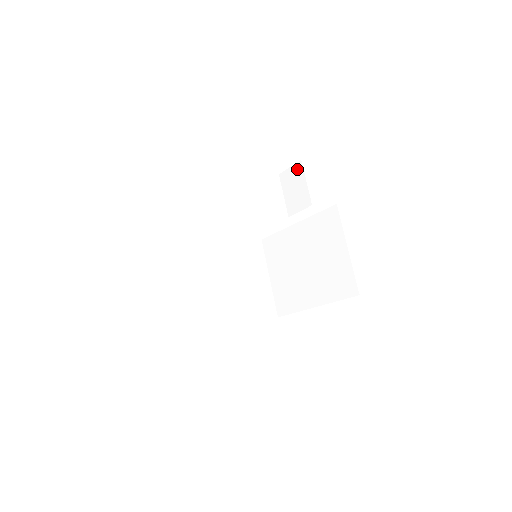
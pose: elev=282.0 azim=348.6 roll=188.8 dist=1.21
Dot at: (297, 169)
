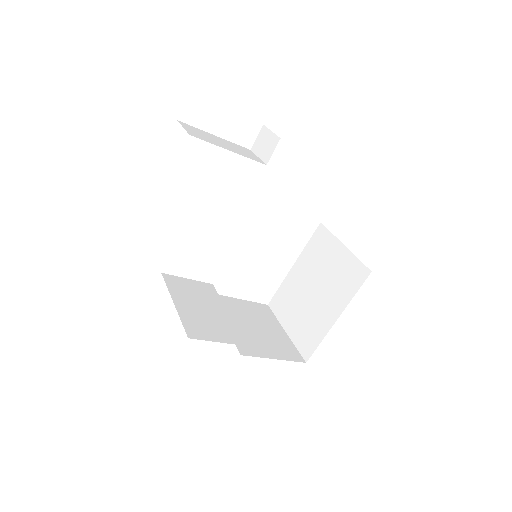
Dot at: (262, 132)
